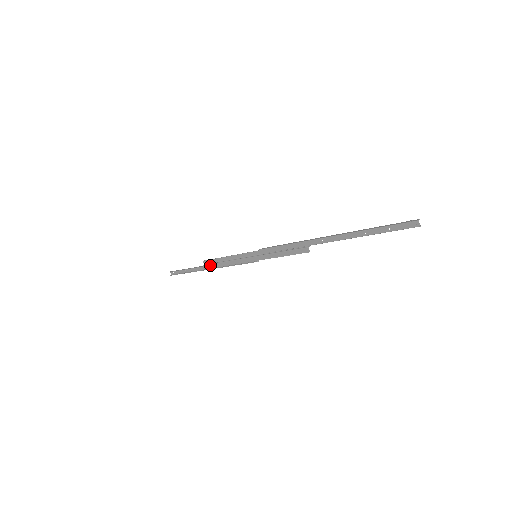
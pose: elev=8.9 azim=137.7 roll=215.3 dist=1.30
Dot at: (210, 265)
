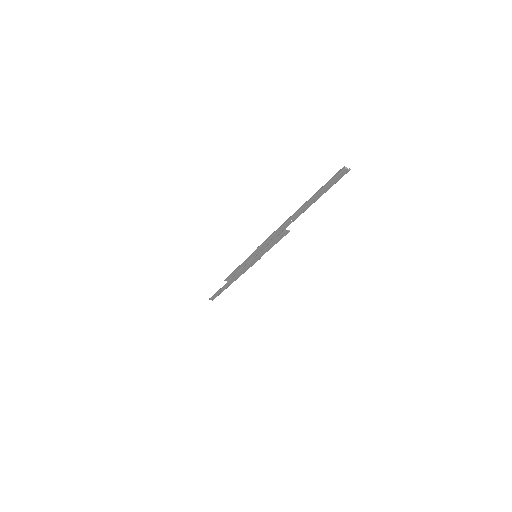
Dot at: (231, 280)
